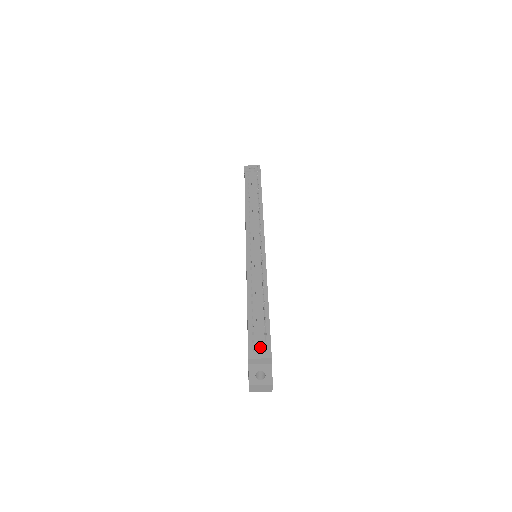
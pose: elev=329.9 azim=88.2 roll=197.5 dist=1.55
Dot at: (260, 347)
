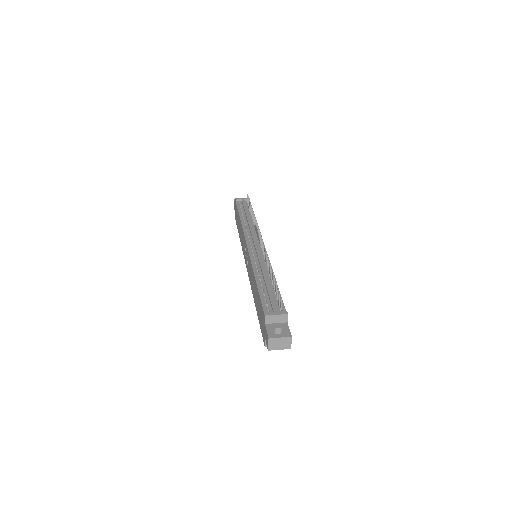
Dot at: (275, 307)
